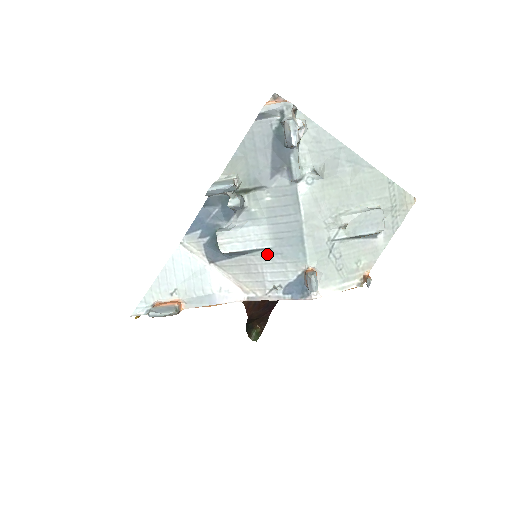
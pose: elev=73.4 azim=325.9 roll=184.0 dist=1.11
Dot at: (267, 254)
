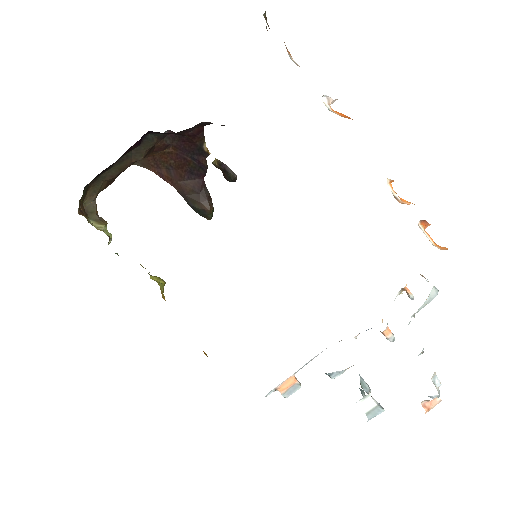
Dot at: occluded
